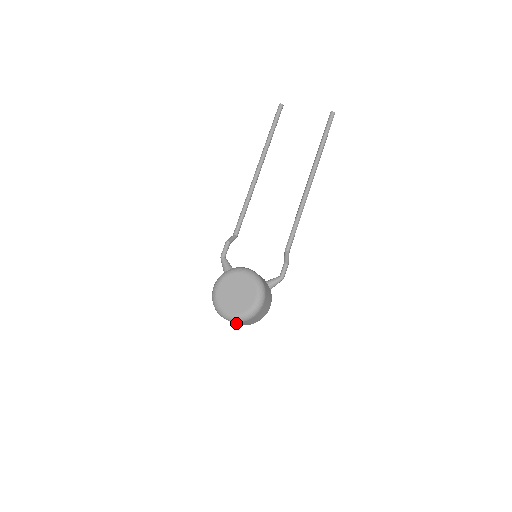
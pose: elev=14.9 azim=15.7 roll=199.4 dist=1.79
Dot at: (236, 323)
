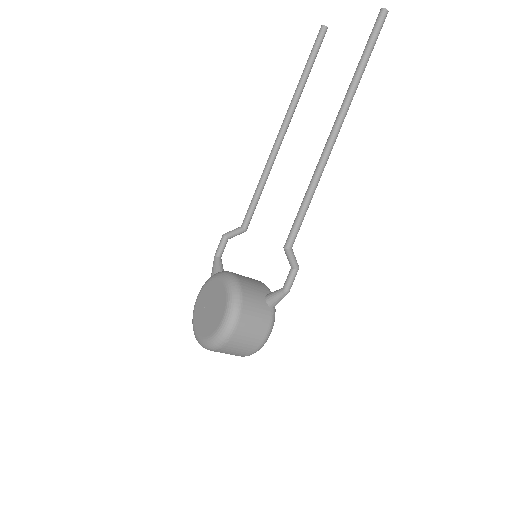
Dot at: occluded
